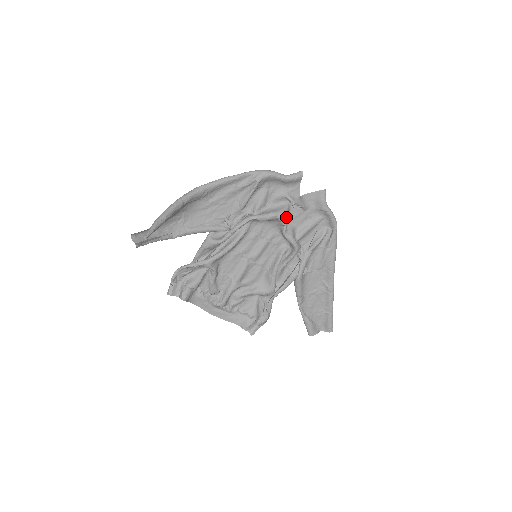
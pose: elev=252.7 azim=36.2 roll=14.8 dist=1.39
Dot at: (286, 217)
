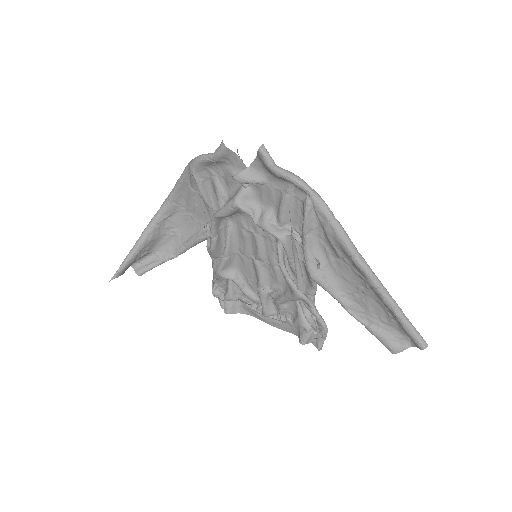
Dot at: (251, 201)
